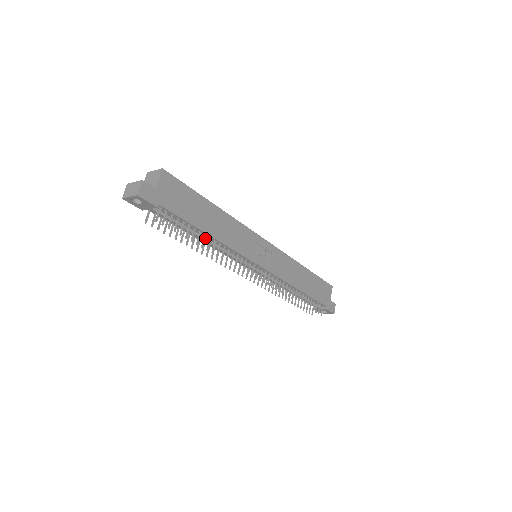
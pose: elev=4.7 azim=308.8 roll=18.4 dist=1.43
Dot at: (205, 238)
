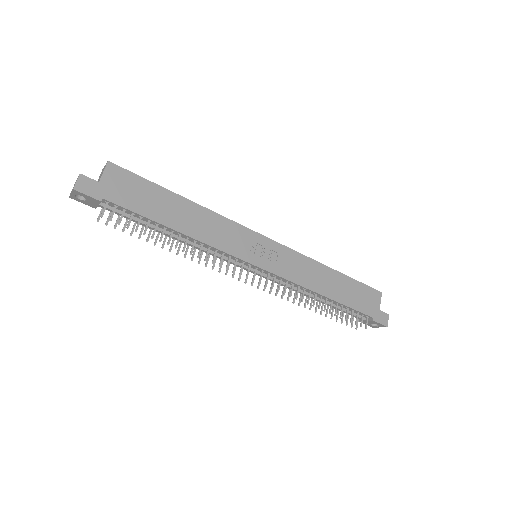
Dot at: (176, 235)
